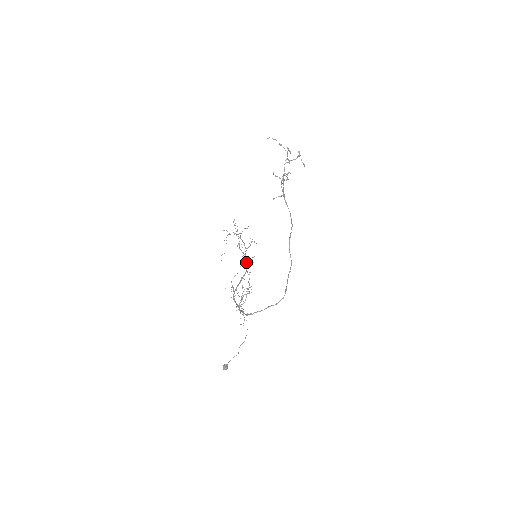
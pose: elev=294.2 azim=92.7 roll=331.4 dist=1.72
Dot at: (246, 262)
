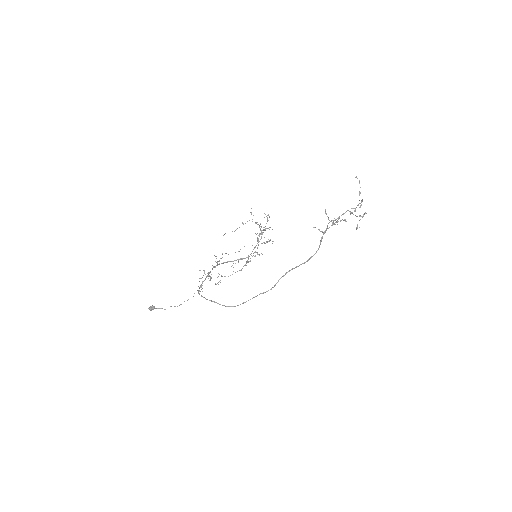
Dot at: (252, 251)
